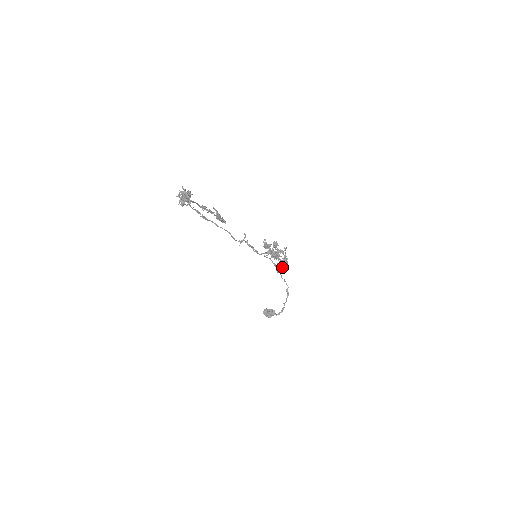
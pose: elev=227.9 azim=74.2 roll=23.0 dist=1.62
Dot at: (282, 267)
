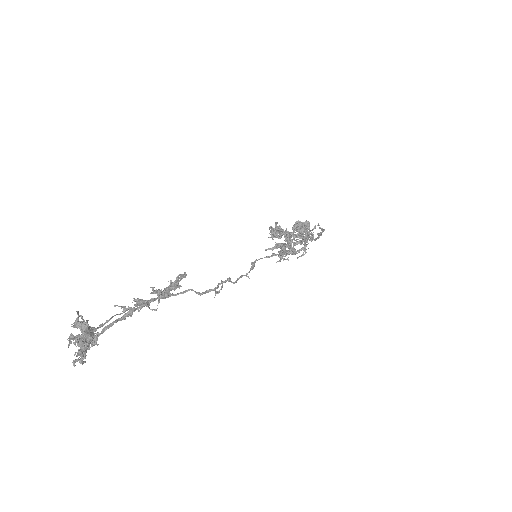
Dot at: (306, 233)
